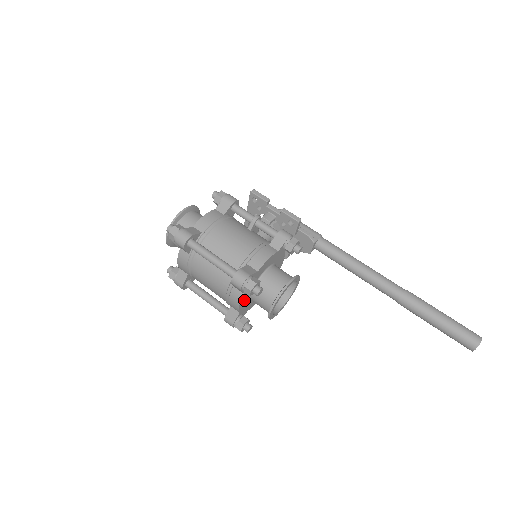
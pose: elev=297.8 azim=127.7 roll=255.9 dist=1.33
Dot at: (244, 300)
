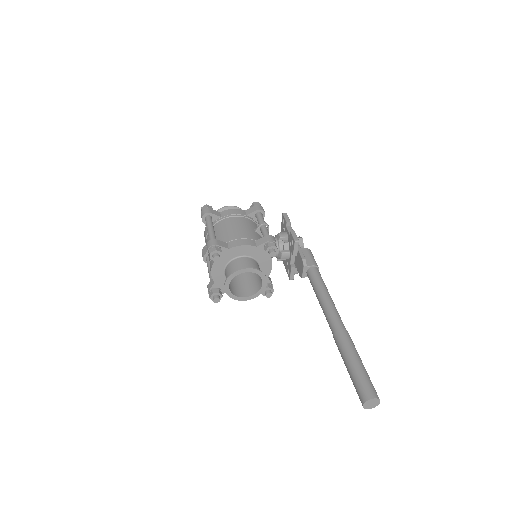
Dot at: (218, 271)
